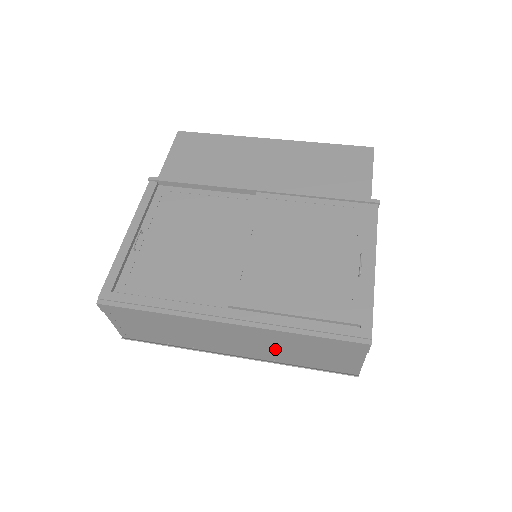
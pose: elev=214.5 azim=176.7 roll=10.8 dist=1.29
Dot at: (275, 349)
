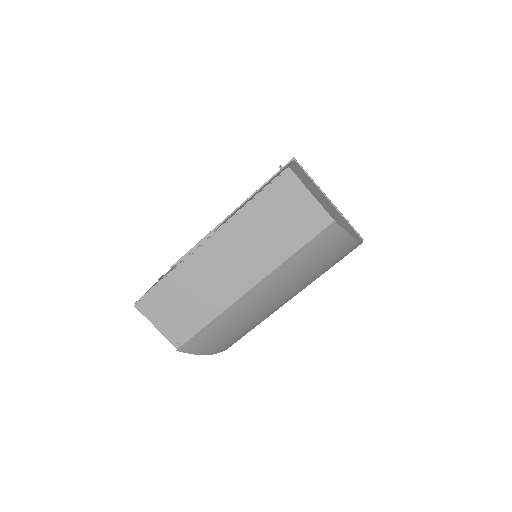
Dot at: (259, 247)
